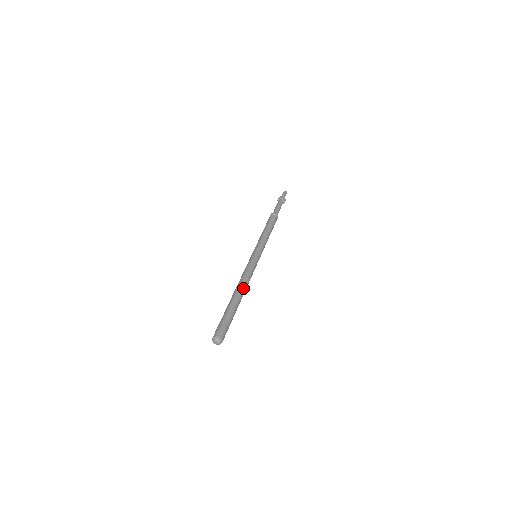
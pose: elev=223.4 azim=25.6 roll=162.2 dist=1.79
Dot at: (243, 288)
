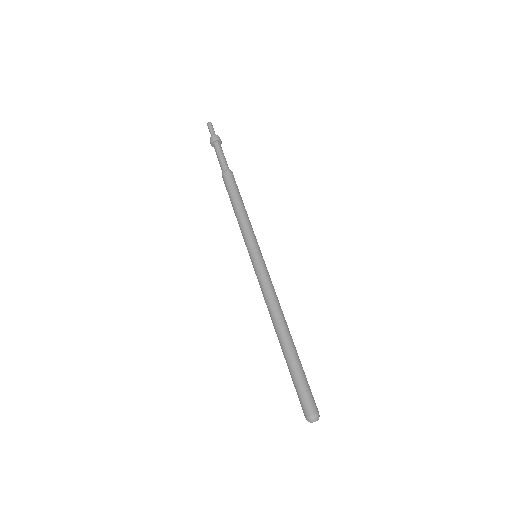
Dot at: (282, 320)
